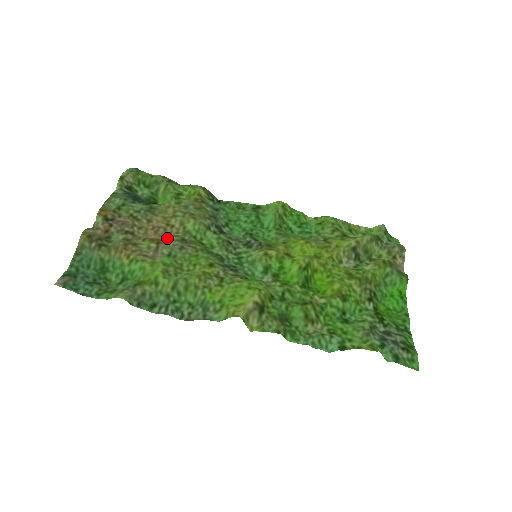
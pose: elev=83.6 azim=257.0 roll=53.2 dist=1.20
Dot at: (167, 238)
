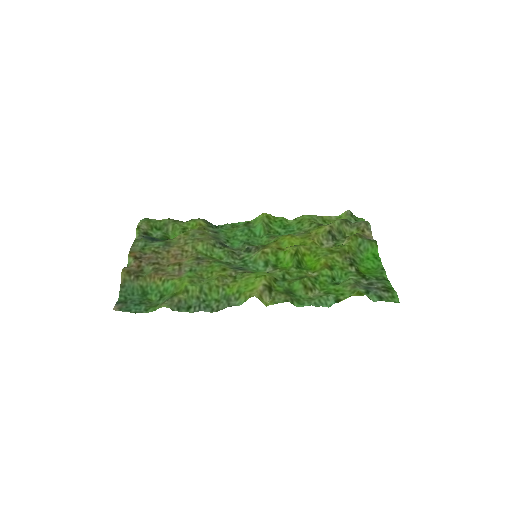
Dot at: (185, 260)
